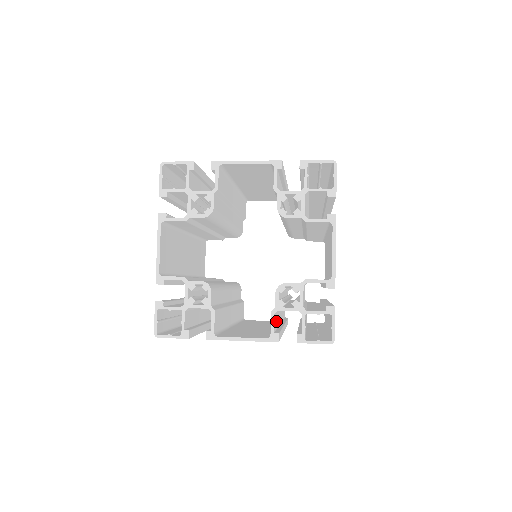
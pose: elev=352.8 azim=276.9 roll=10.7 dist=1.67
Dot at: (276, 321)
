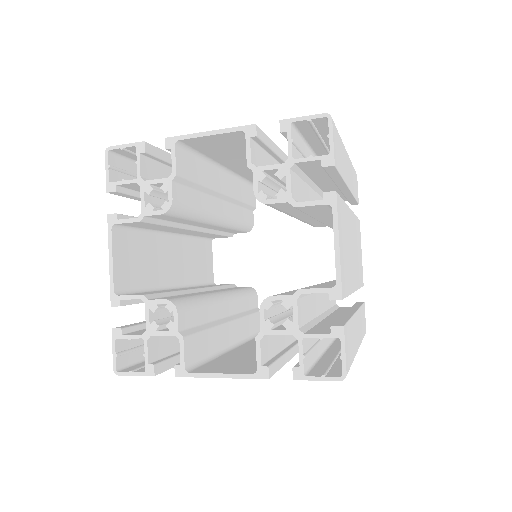
Dot at: (272, 346)
